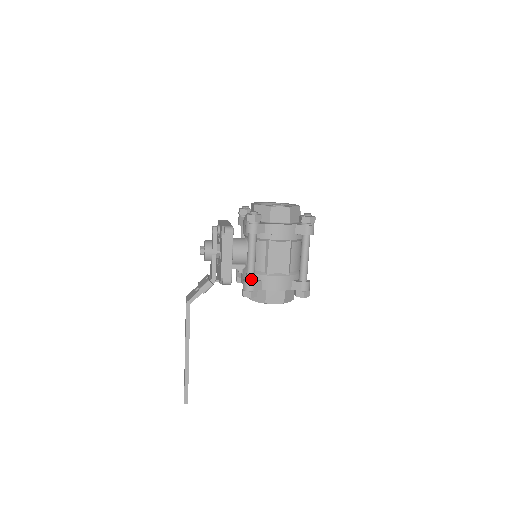
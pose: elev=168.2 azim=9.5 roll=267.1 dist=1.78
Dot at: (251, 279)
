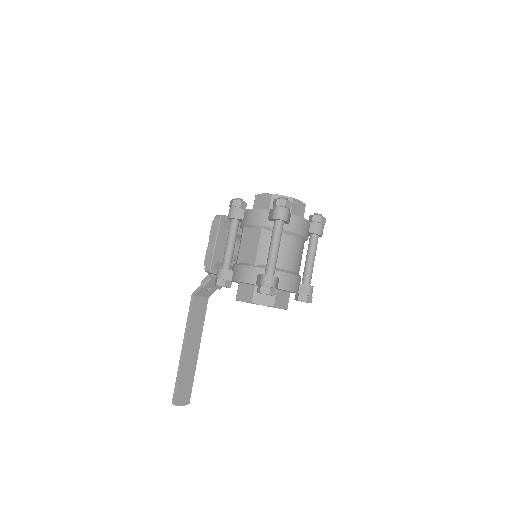
Dot at: (223, 267)
